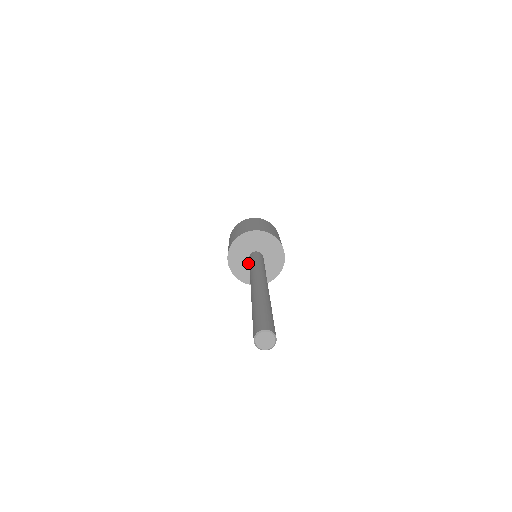
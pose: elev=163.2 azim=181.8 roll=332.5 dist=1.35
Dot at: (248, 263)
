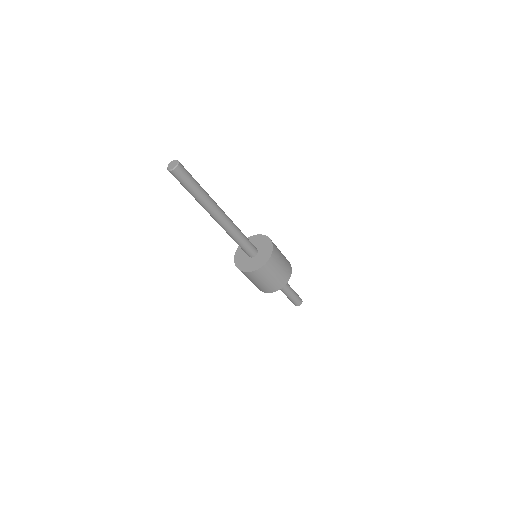
Dot at: (247, 256)
